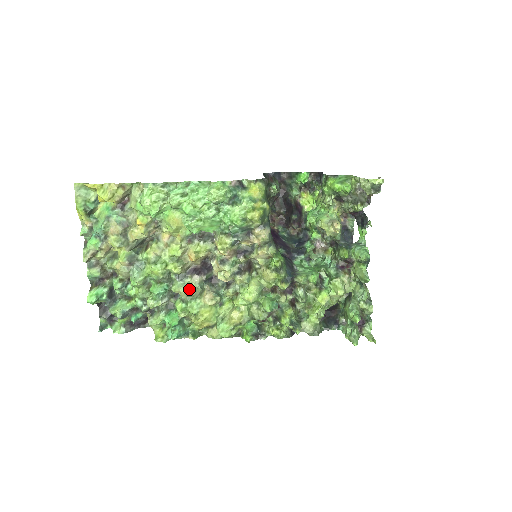
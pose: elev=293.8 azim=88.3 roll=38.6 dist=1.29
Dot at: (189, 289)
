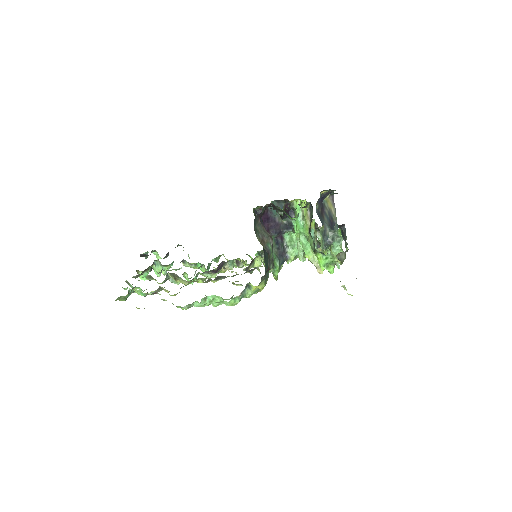
Dot at: (213, 277)
